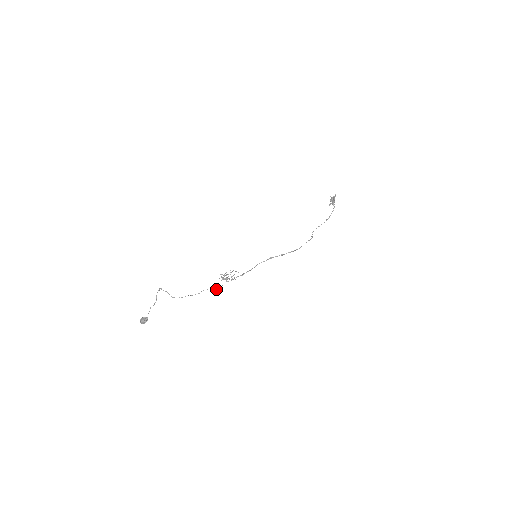
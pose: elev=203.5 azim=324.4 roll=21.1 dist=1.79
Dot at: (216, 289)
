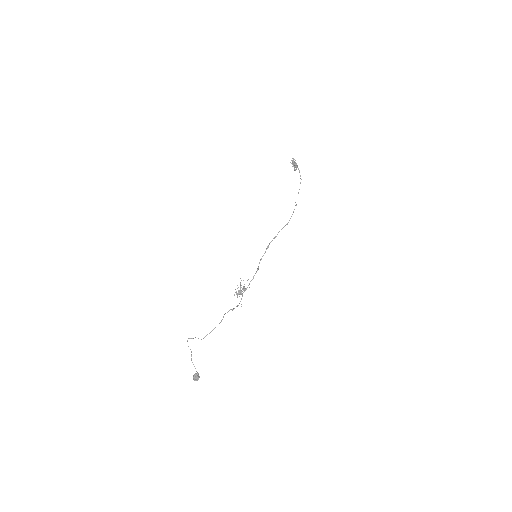
Dot at: occluded
